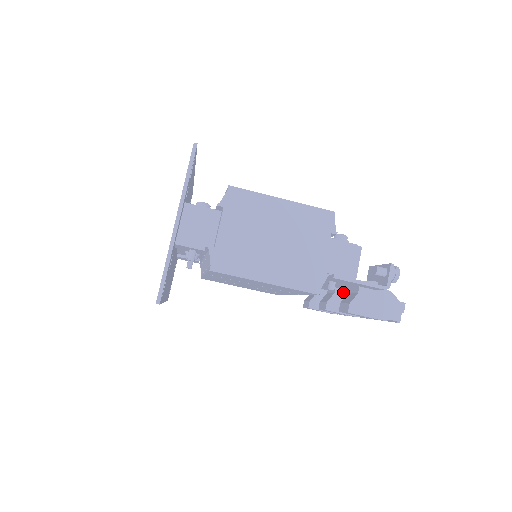
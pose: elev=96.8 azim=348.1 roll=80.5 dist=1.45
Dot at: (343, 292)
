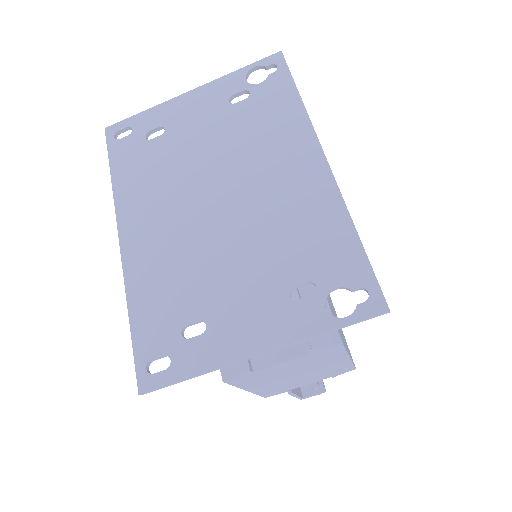
Dot at: occluded
